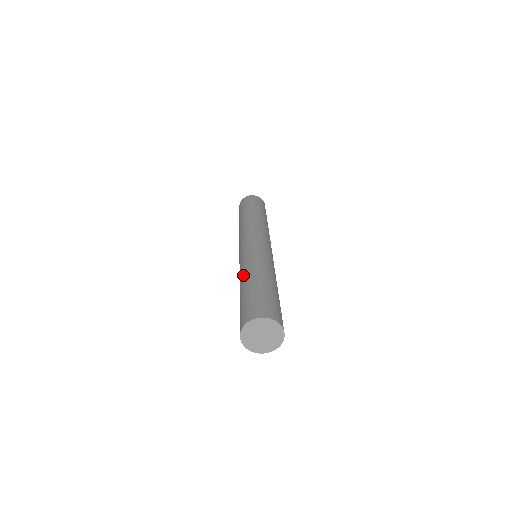
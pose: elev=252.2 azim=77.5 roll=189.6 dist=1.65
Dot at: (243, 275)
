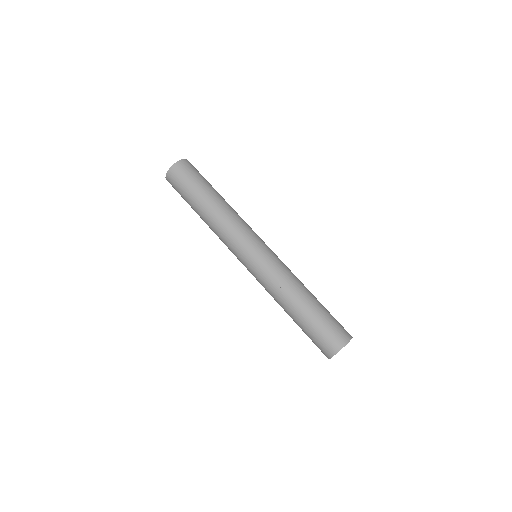
Dot at: occluded
